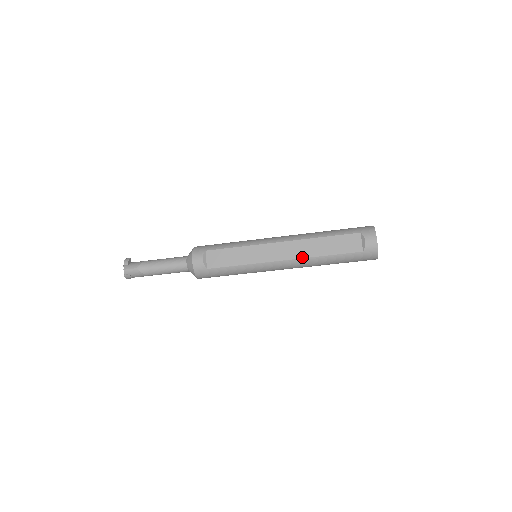
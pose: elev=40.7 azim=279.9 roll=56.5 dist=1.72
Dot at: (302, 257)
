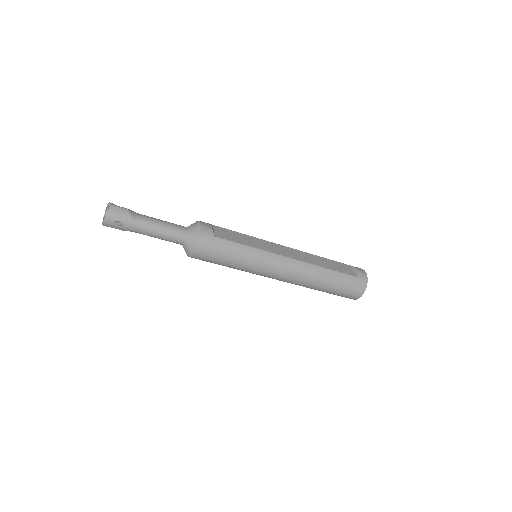
Dot at: (307, 262)
